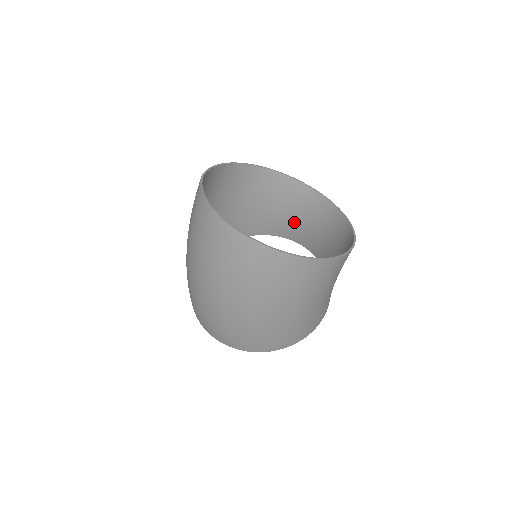
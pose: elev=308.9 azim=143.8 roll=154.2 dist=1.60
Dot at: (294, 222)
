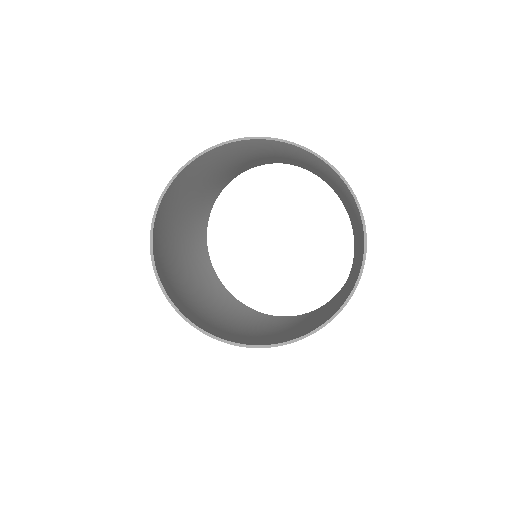
Dot at: (291, 163)
